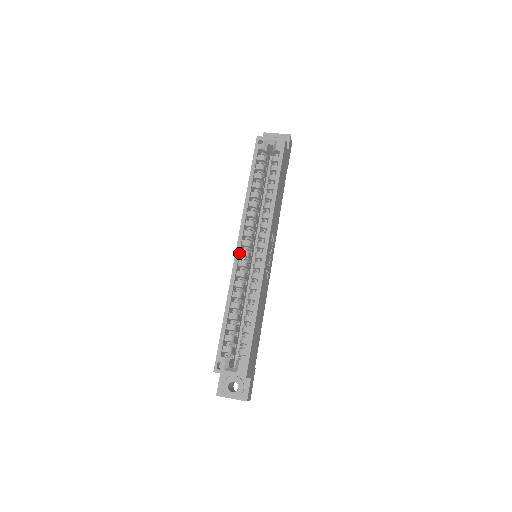
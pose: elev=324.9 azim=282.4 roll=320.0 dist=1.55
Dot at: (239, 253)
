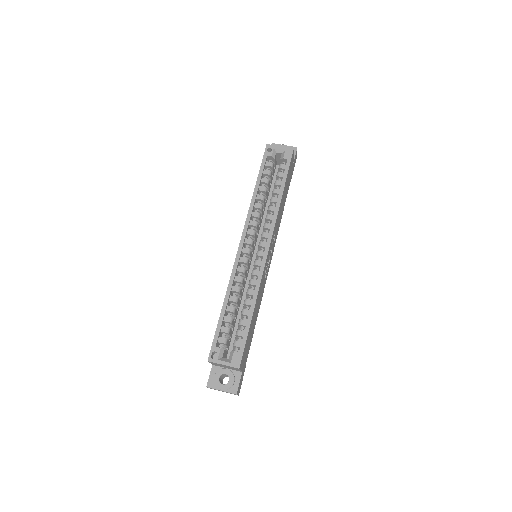
Dot at: (241, 250)
